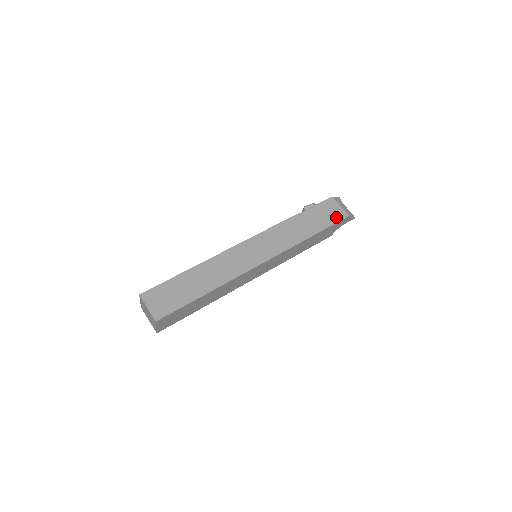
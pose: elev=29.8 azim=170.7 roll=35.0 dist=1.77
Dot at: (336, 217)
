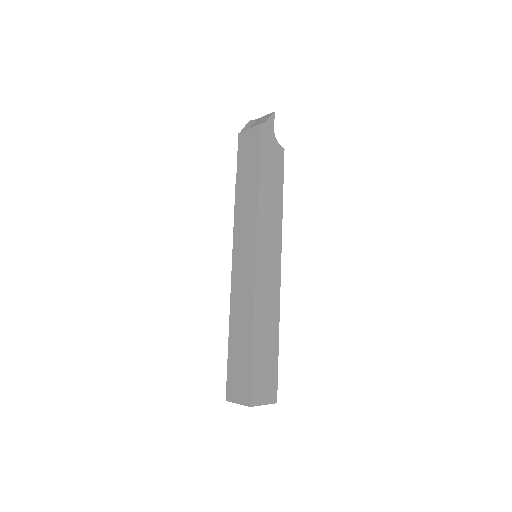
Dot at: (255, 142)
